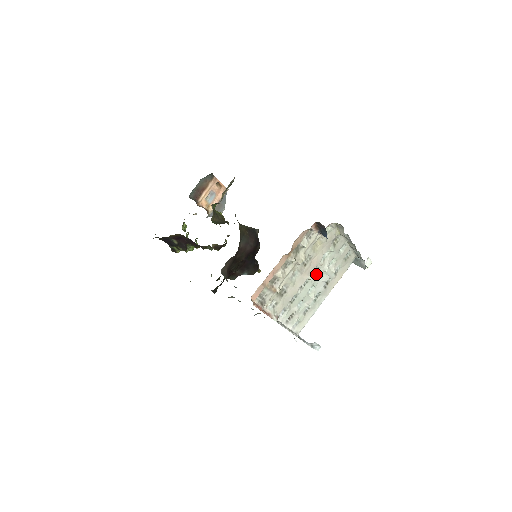
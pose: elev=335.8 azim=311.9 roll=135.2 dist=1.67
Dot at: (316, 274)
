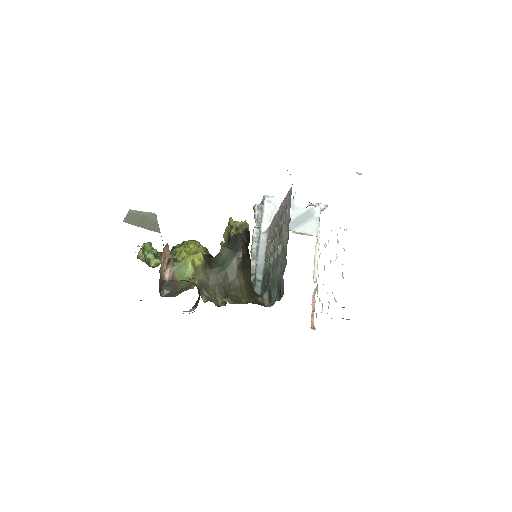
Dot at: occluded
